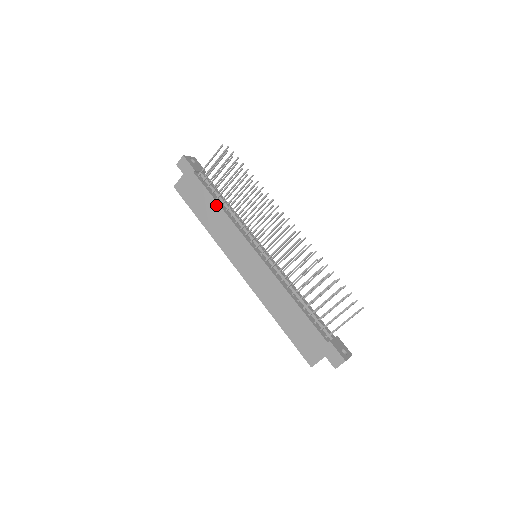
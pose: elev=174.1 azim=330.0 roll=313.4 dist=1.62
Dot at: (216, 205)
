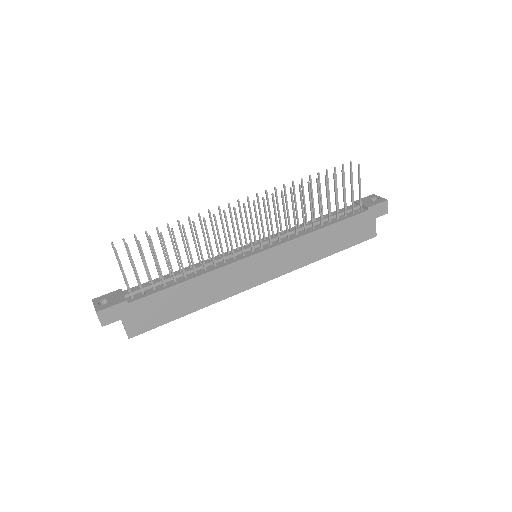
Dot at: (186, 285)
